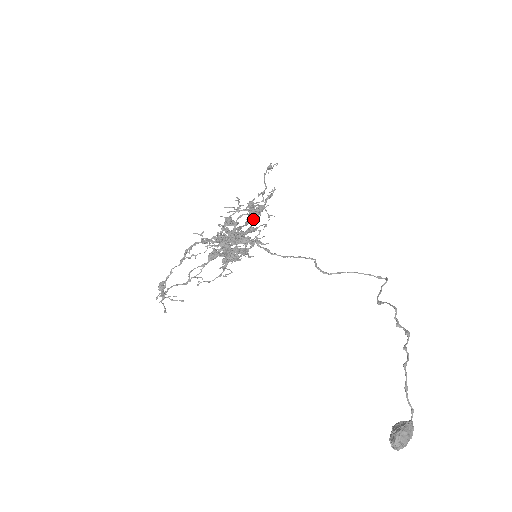
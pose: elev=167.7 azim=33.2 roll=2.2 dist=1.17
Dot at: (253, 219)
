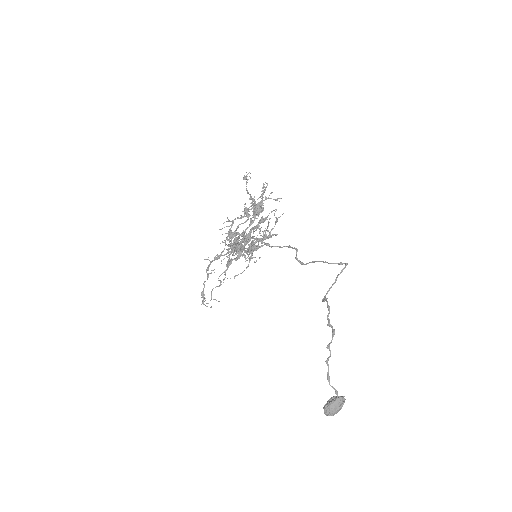
Dot at: occluded
